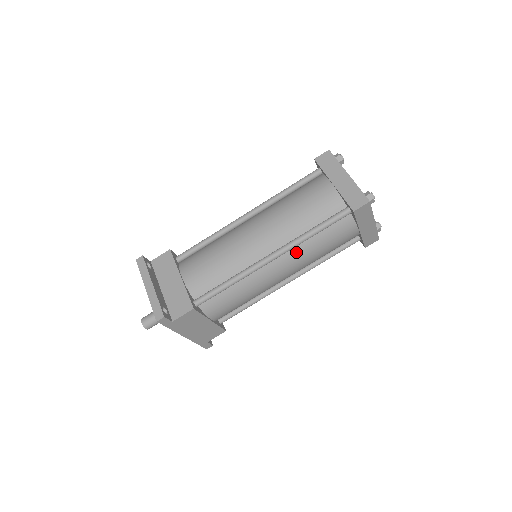
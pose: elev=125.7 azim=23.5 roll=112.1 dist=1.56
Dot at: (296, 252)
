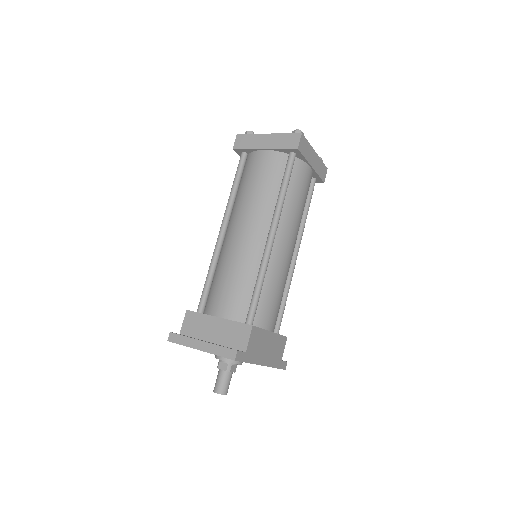
Dot at: (285, 218)
